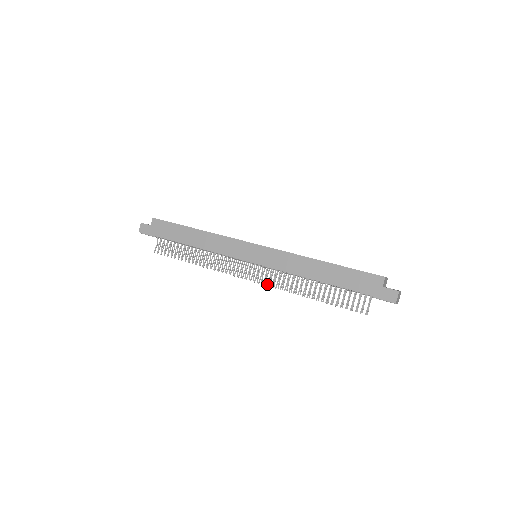
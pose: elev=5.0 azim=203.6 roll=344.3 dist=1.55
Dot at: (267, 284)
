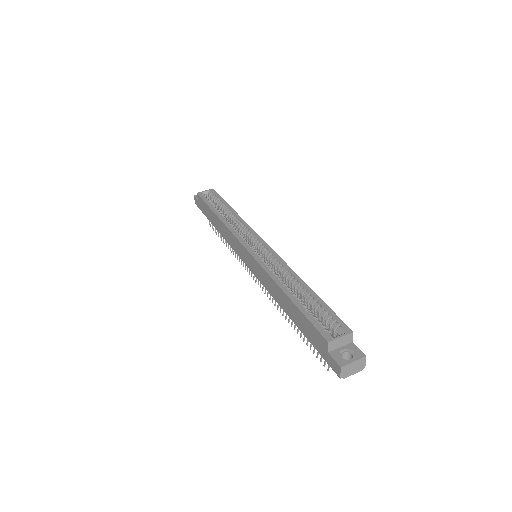
Dot at: occluded
